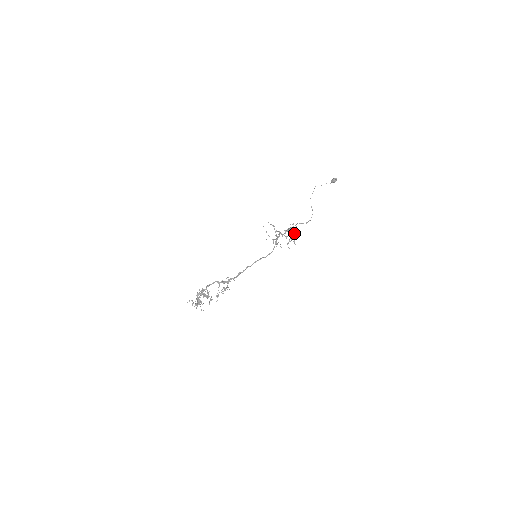
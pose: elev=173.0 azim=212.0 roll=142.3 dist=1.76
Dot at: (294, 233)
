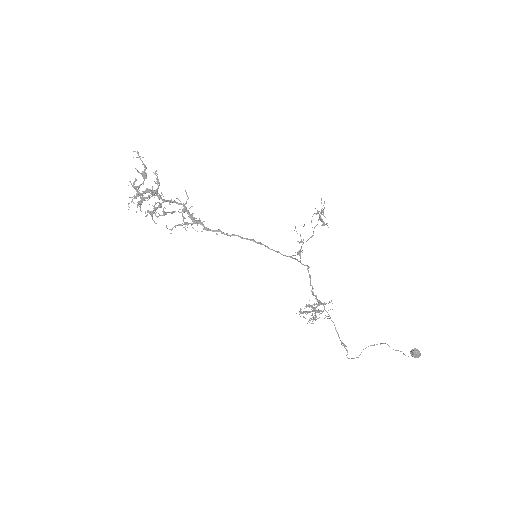
Dot at: occluded
